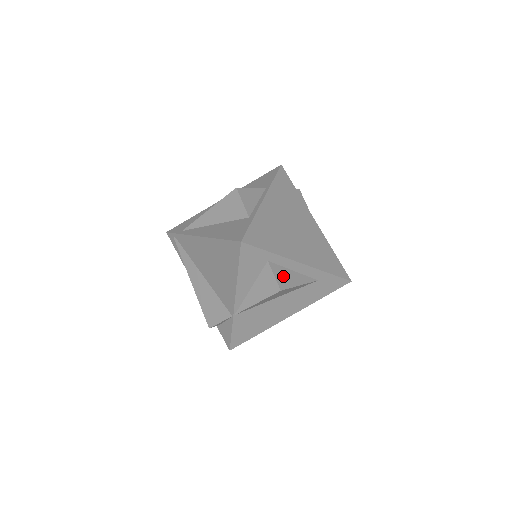
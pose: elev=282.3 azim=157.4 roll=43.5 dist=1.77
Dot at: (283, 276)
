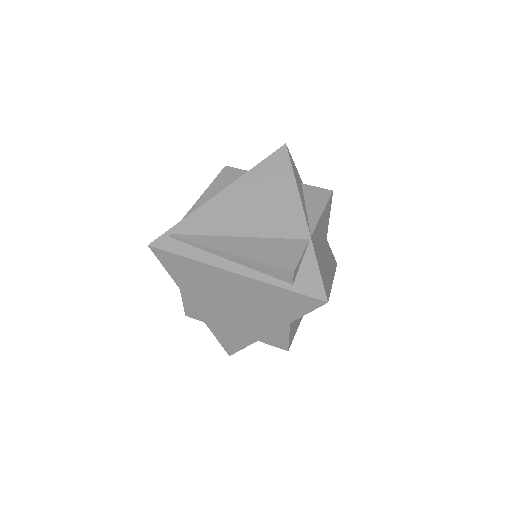
Dot at: occluded
